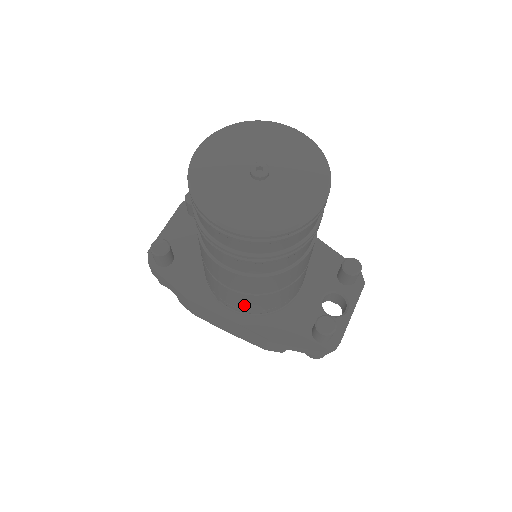
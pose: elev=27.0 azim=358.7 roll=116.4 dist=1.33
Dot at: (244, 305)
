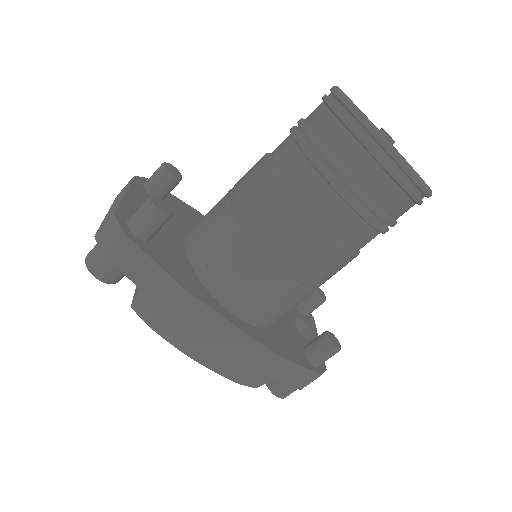
Dot at: (268, 303)
